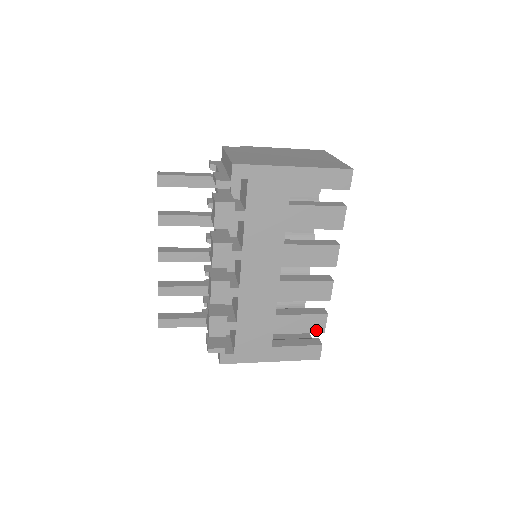
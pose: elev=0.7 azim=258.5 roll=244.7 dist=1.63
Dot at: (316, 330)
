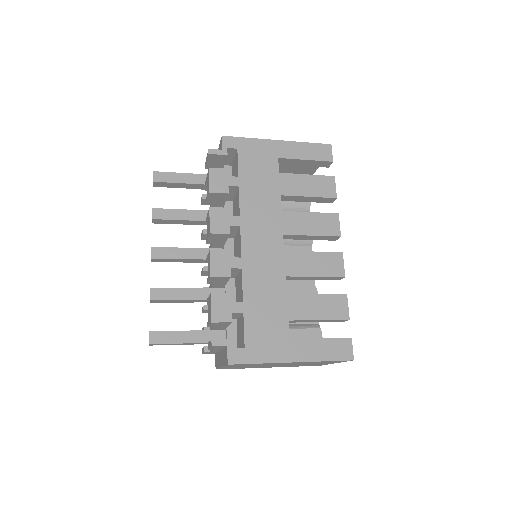
Dot at: (339, 316)
